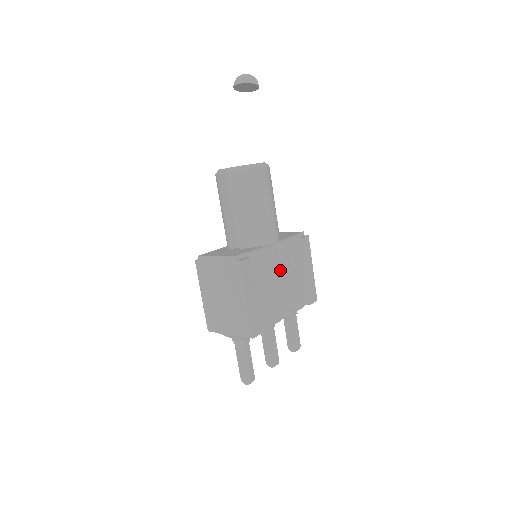
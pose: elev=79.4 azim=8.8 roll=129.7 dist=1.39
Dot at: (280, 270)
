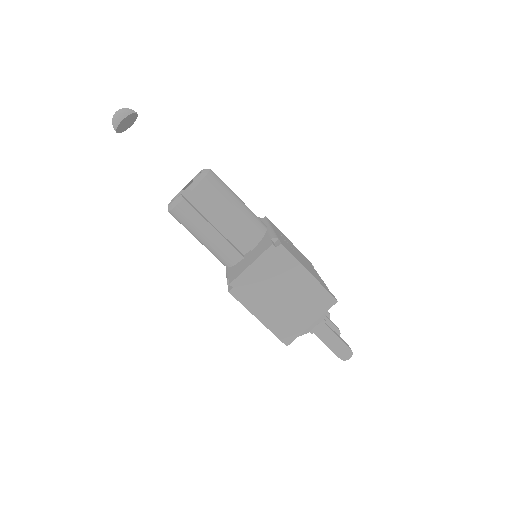
Dot at: (289, 245)
